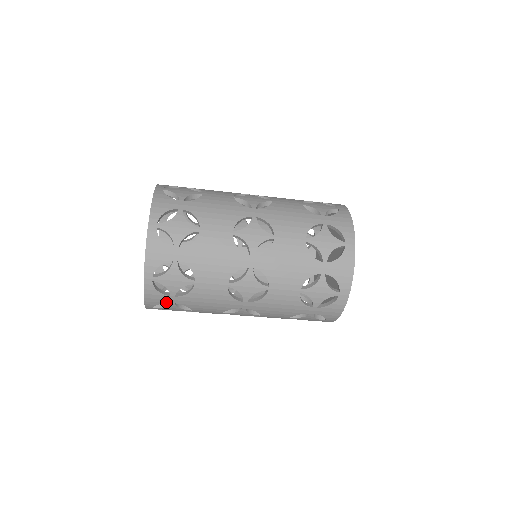
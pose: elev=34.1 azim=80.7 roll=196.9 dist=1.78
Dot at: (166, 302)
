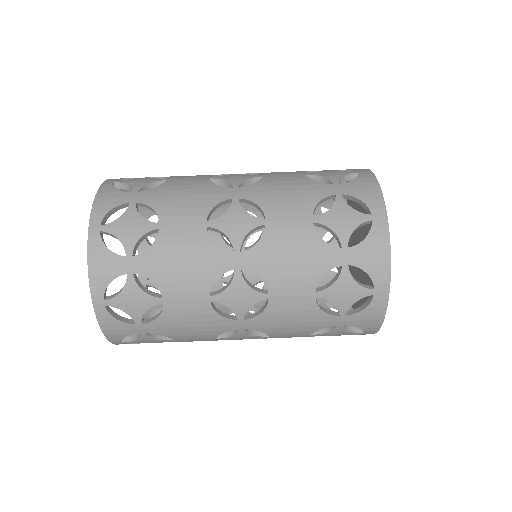
Dot at: (133, 333)
